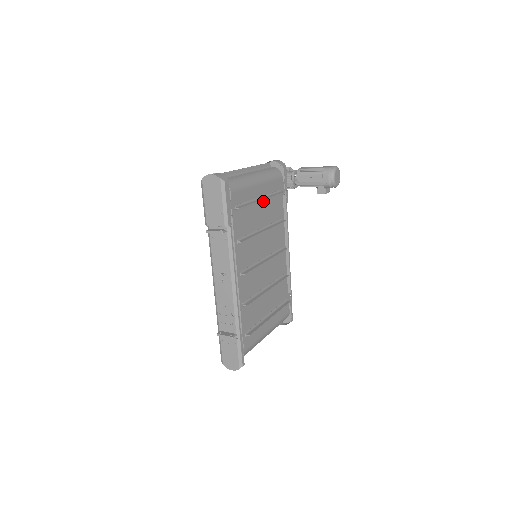
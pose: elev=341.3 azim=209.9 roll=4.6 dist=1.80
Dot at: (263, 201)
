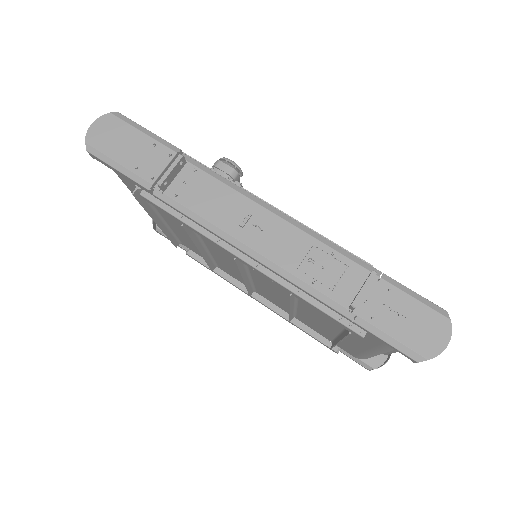
Dot at: occluded
